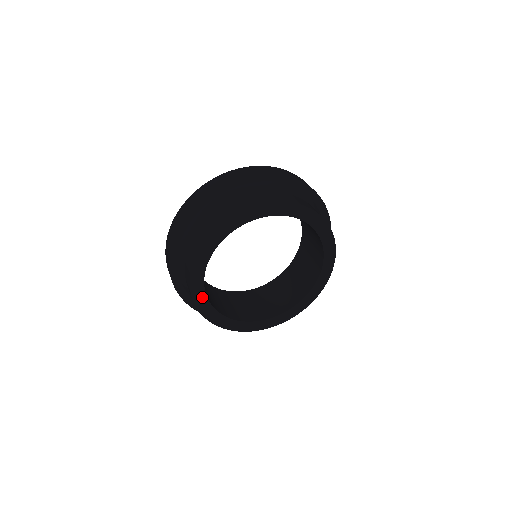
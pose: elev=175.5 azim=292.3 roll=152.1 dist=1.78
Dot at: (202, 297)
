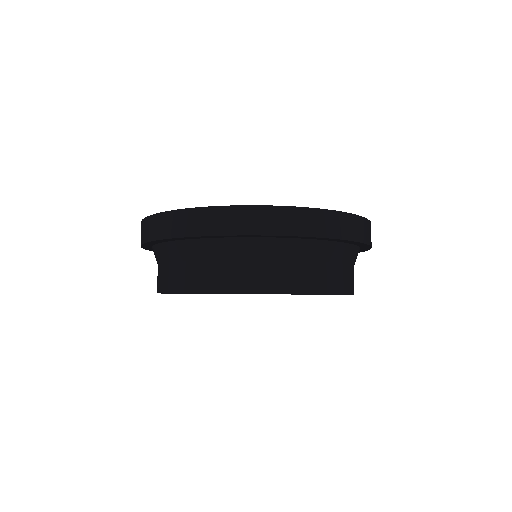
Dot at: occluded
